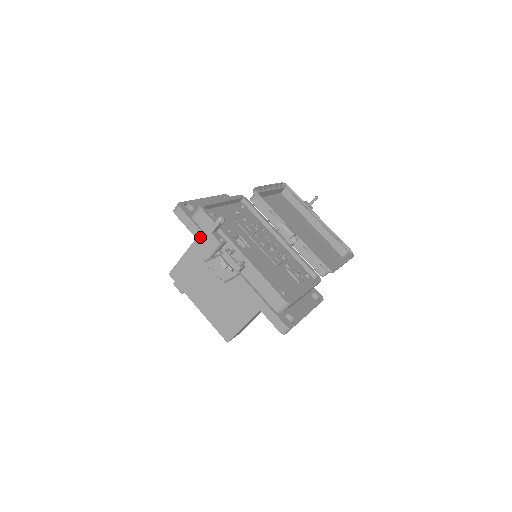
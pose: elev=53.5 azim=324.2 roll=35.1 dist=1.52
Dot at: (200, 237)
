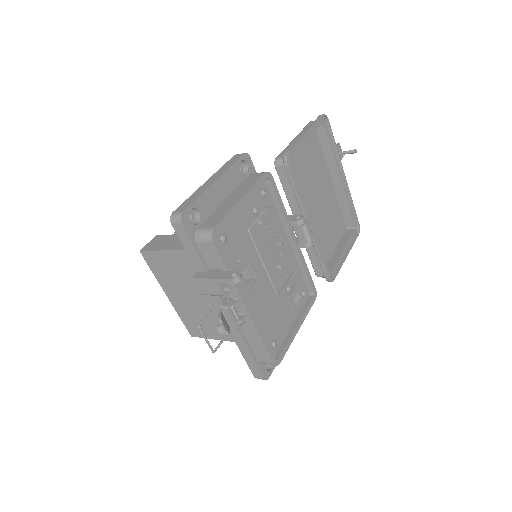
Dot at: (199, 266)
